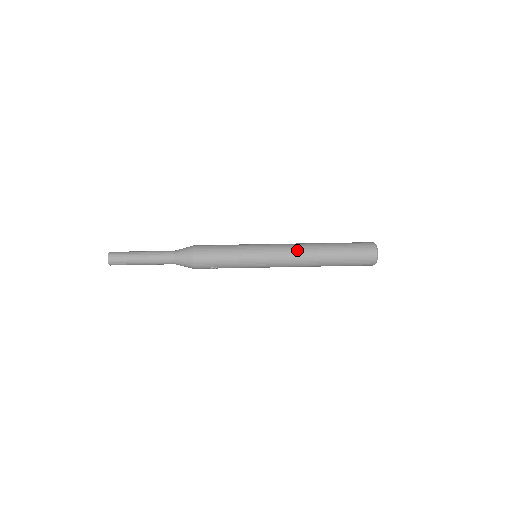
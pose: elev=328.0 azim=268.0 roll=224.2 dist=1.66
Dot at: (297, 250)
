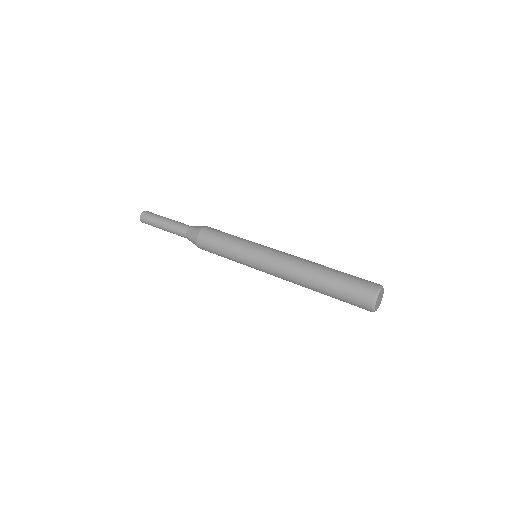
Dot at: (290, 264)
